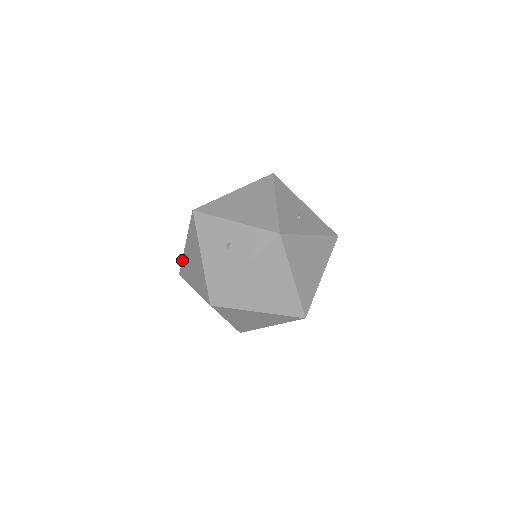
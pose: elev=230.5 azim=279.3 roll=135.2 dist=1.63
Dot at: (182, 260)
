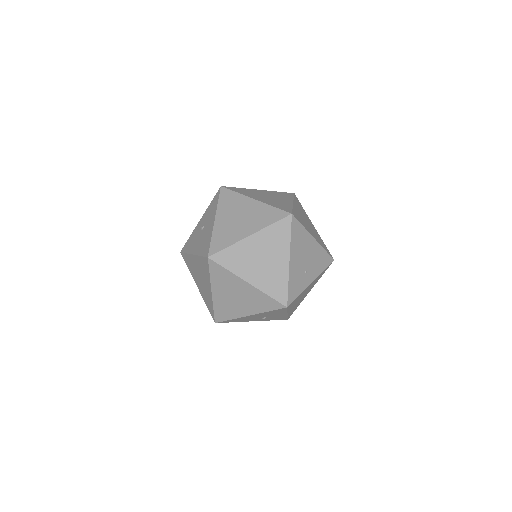
Dot at: occluded
